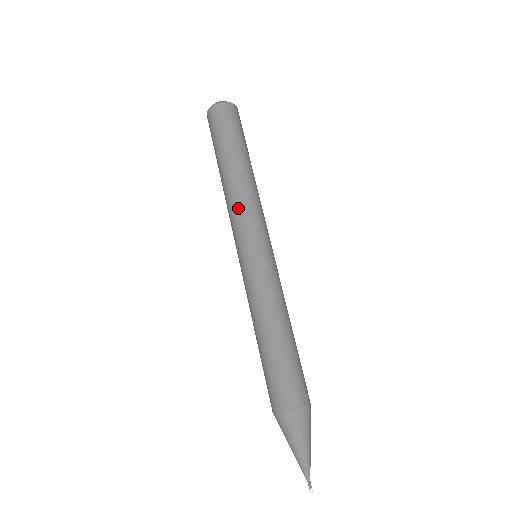
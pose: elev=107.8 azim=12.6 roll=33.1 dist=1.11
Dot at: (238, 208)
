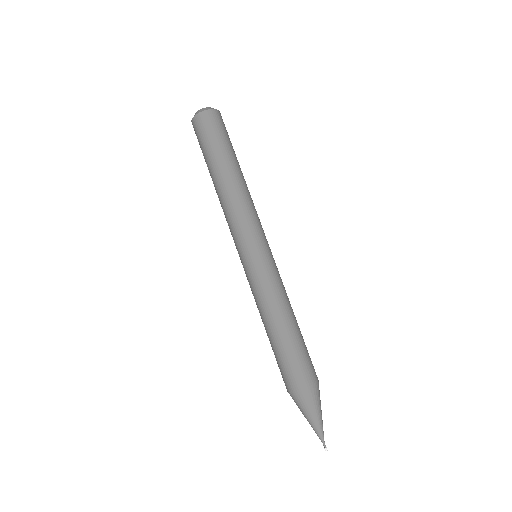
Dot at: (229, 218)
